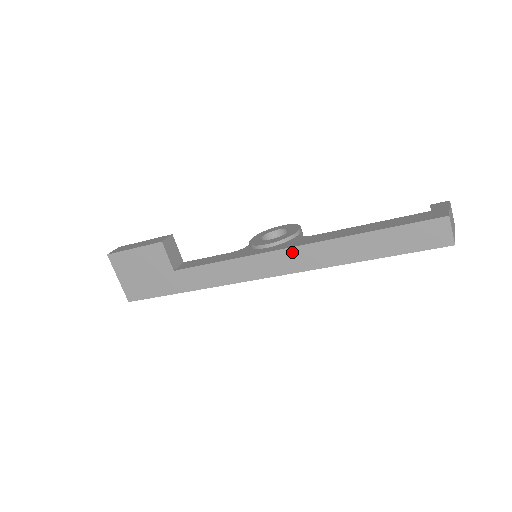
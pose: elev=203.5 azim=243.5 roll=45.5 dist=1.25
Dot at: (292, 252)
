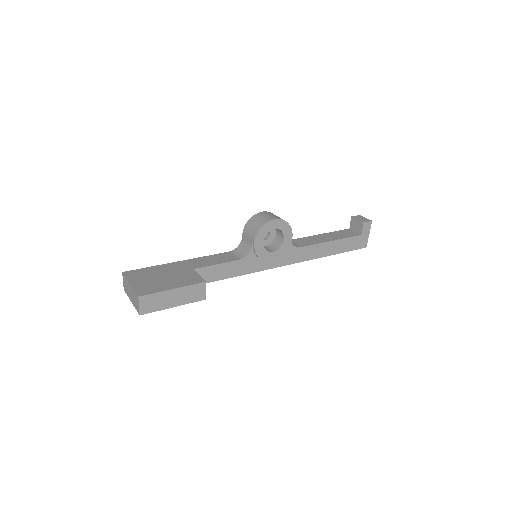
Dot at: (286, 264)
